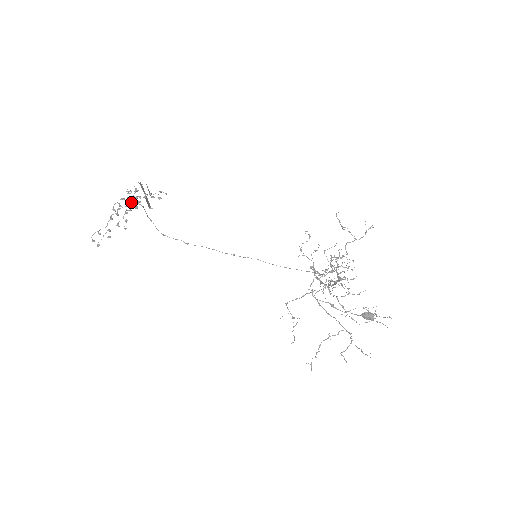
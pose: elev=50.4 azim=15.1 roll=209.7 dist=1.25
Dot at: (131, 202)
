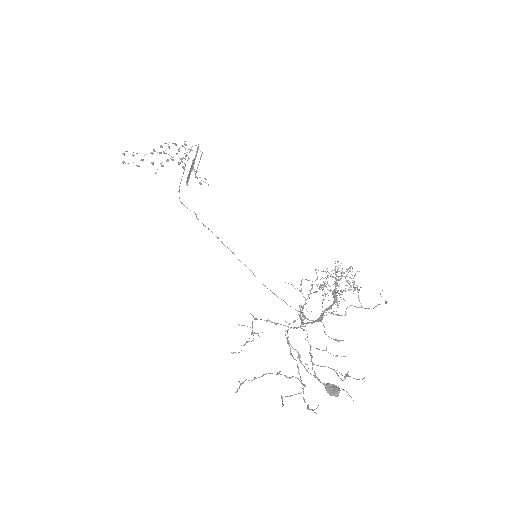
Dot at: occluded
